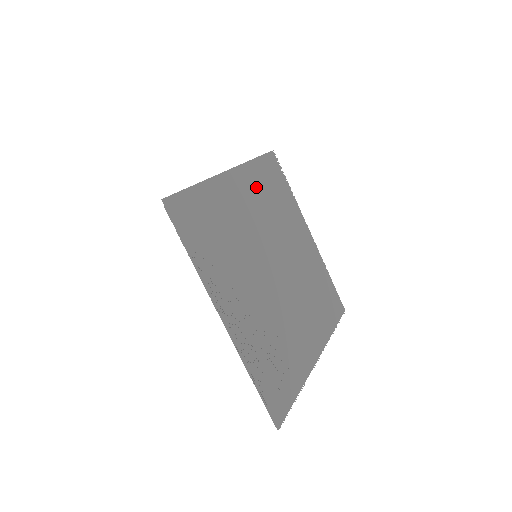
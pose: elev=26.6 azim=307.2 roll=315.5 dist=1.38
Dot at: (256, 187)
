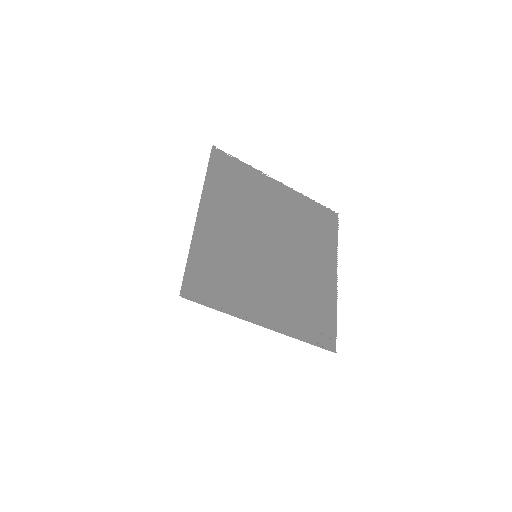
Dot at: (222, 200)
